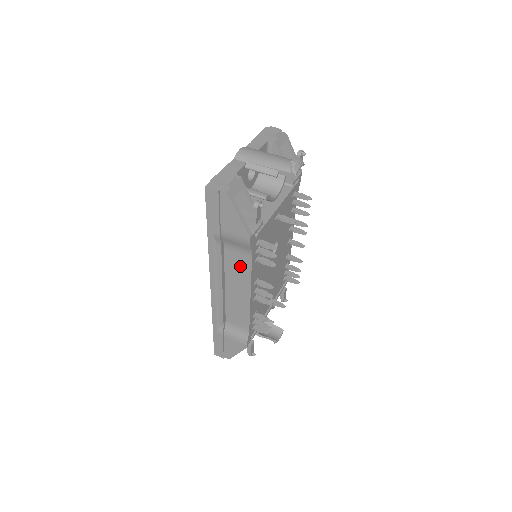
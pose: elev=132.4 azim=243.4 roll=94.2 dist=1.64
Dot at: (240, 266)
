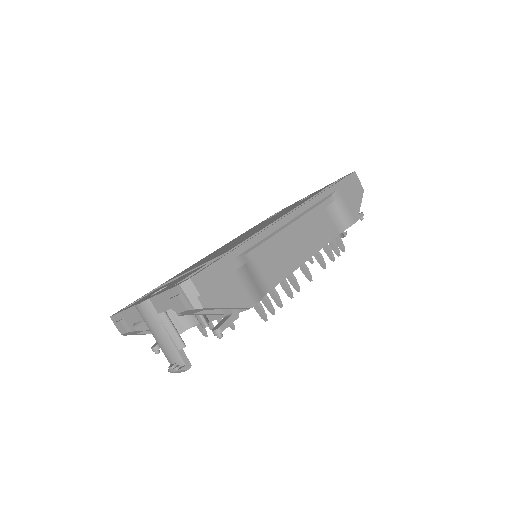
Dot at: occluded
